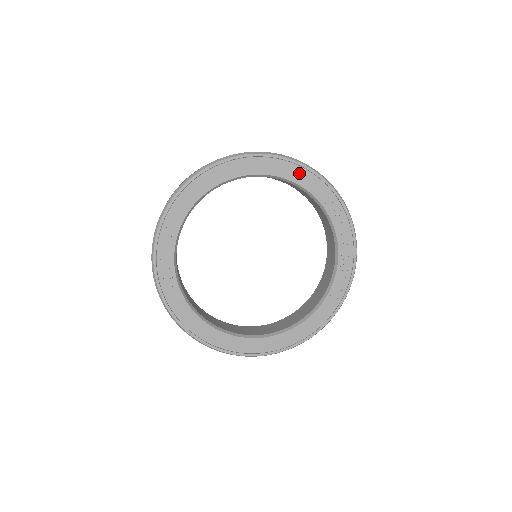
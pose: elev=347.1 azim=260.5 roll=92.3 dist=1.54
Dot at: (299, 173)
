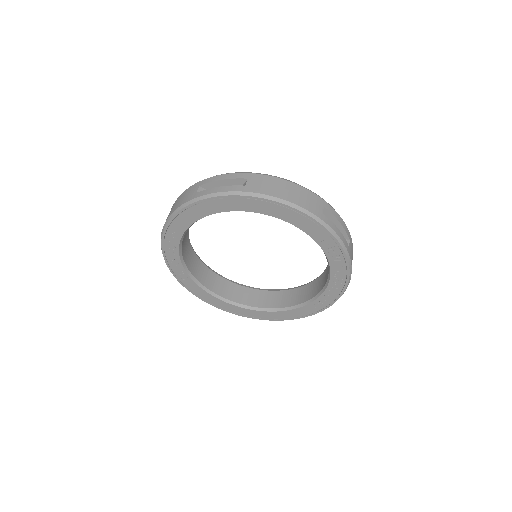
Dot at: (294, 216)
